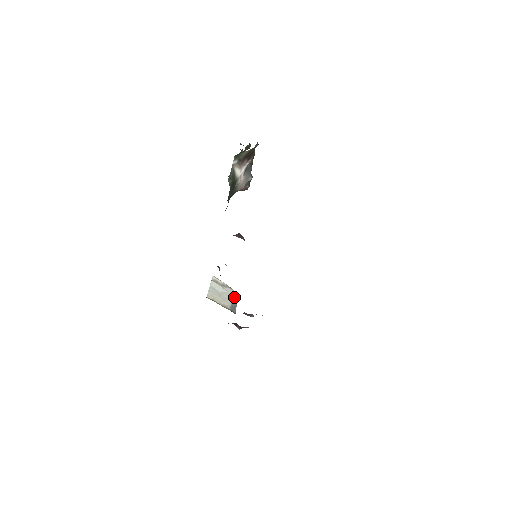
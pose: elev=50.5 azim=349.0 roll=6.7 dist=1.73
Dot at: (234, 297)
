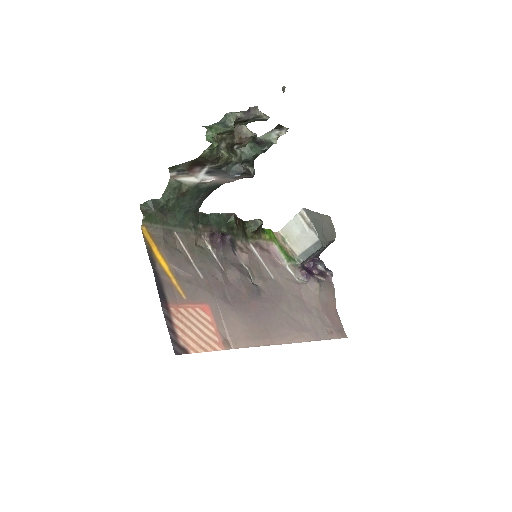
Dot at: (314, 245)
